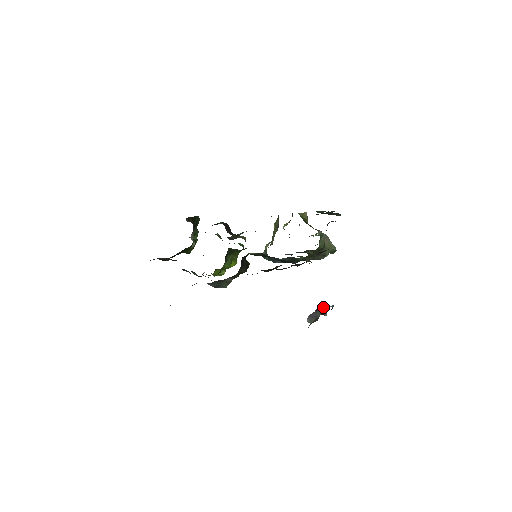
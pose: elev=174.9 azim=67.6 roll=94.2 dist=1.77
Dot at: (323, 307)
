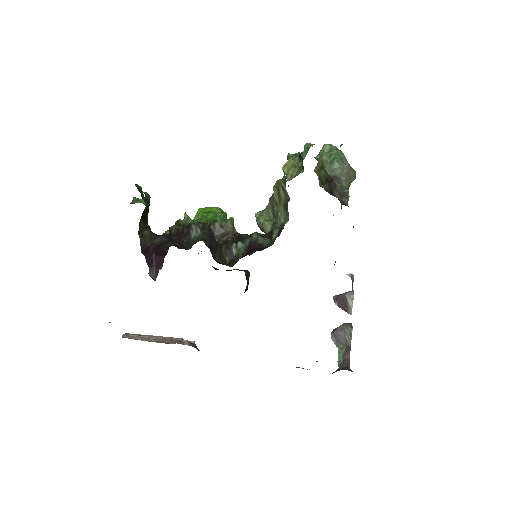
Dot at: (345, 298)
